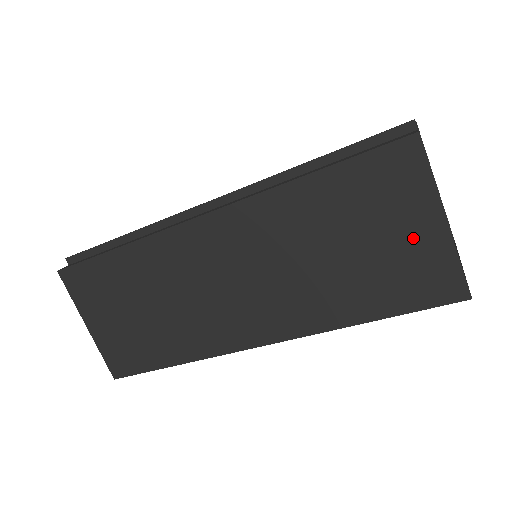
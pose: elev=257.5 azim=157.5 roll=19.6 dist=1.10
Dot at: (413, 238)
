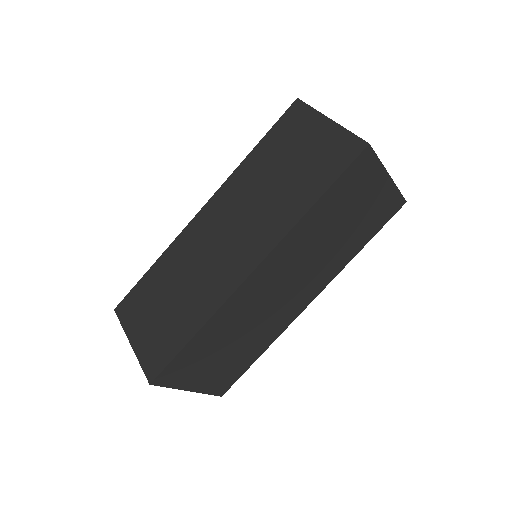
Dot at: (318, 139)
